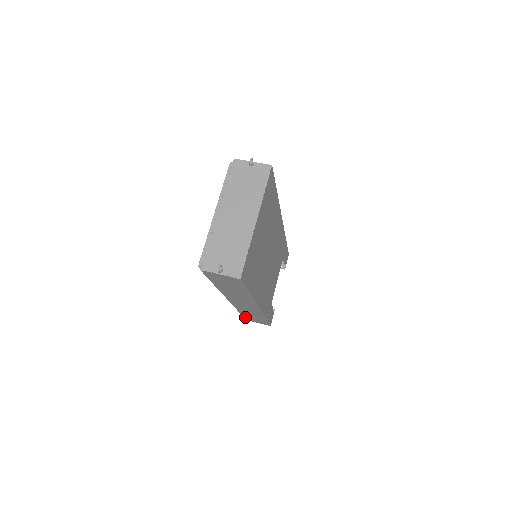
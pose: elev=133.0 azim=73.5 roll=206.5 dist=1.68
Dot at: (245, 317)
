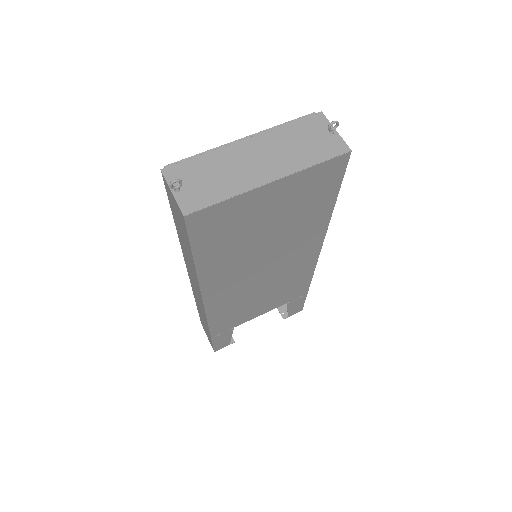
Dot at: occluded
